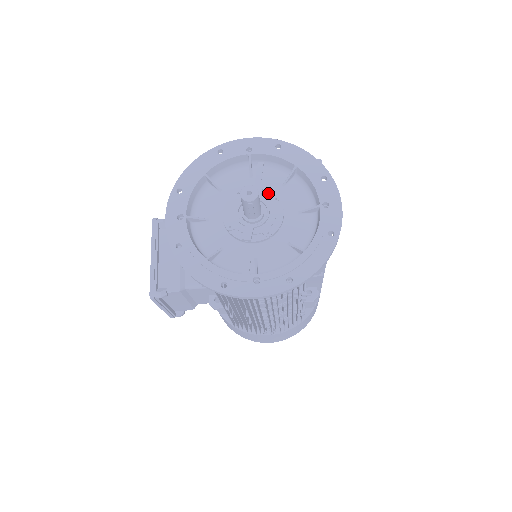
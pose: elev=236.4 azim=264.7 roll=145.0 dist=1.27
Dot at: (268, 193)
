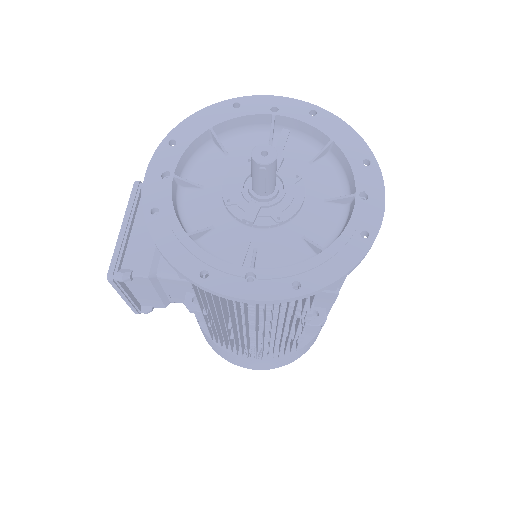
Dot at: (289, 167)
